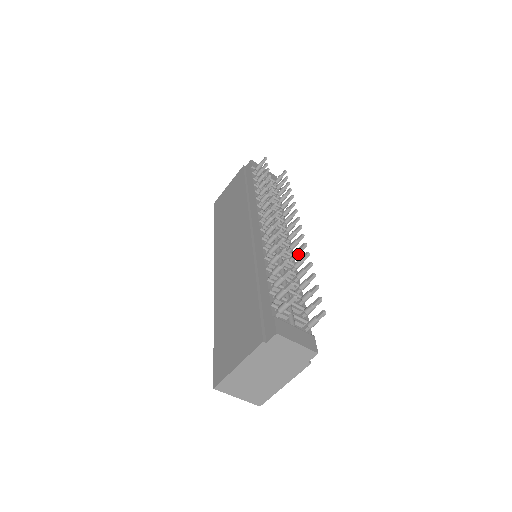
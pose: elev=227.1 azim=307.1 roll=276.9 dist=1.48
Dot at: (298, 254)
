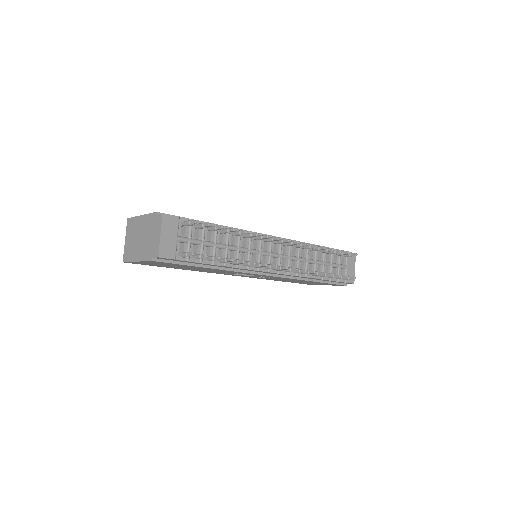
Dot at: (258, 265)
